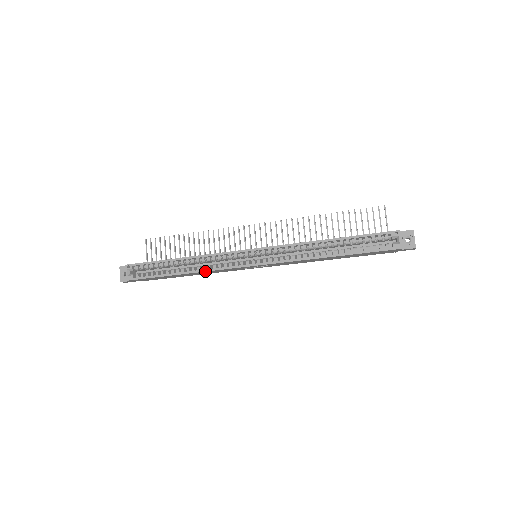
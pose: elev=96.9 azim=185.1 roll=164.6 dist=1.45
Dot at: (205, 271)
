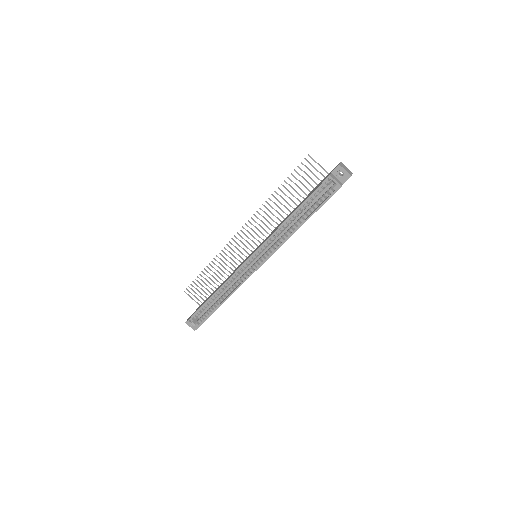
Dot at: occluded
